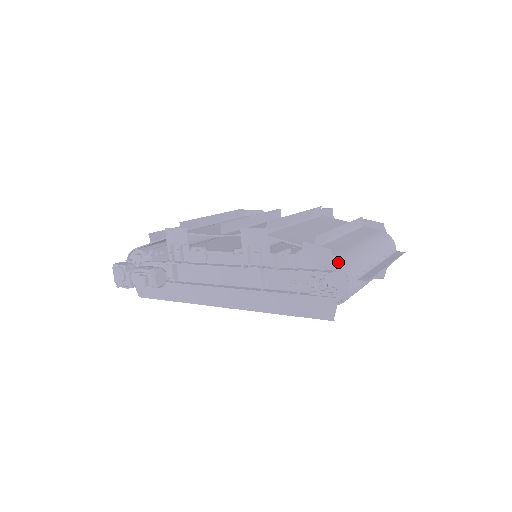
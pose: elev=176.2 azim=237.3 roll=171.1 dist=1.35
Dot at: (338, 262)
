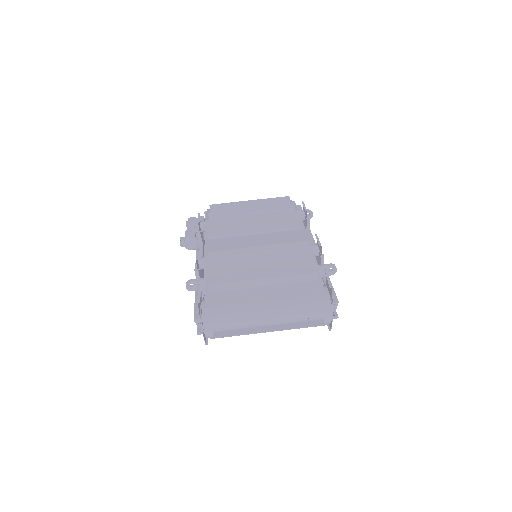
Dot at: (202, 313)
